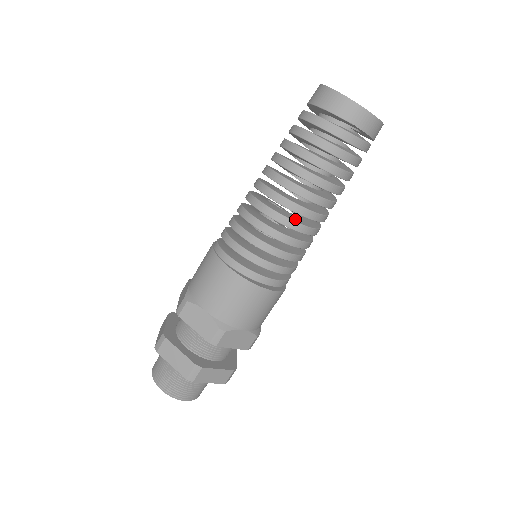
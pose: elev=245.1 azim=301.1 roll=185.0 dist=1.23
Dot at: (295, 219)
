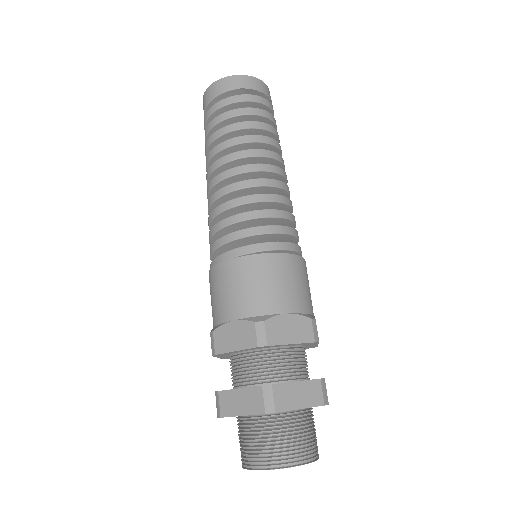
Dot at: (250, 181)
